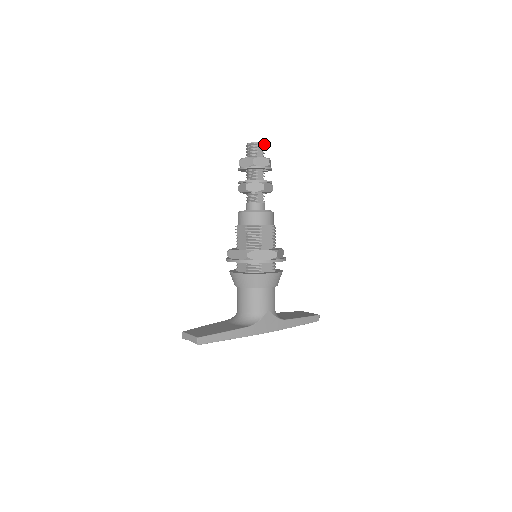
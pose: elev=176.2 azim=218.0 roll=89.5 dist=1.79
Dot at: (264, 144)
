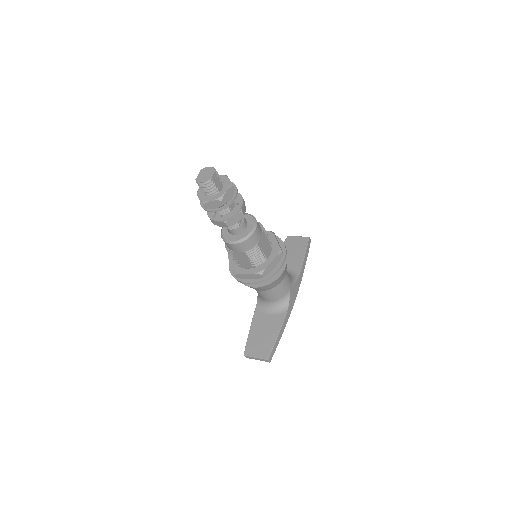
Dot at: (215, 170)
